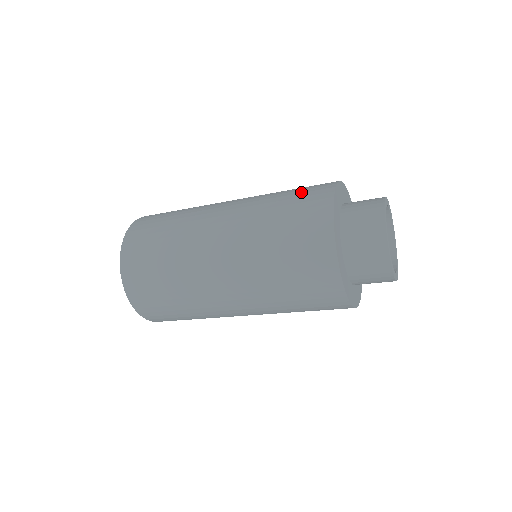
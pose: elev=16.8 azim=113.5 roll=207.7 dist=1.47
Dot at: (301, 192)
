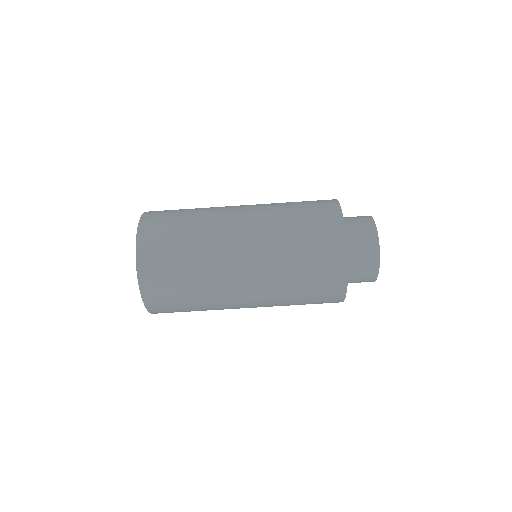
Dot at: (311, 207)
